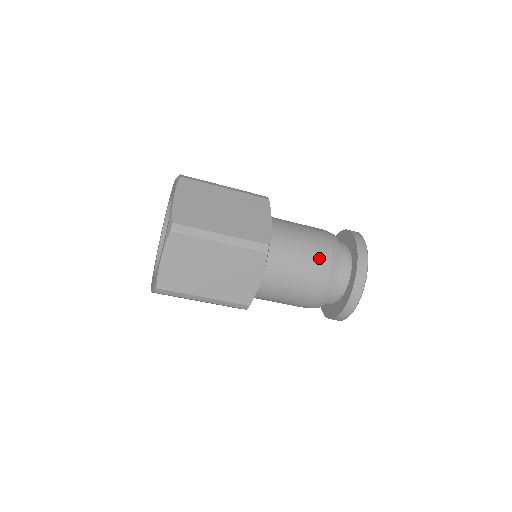
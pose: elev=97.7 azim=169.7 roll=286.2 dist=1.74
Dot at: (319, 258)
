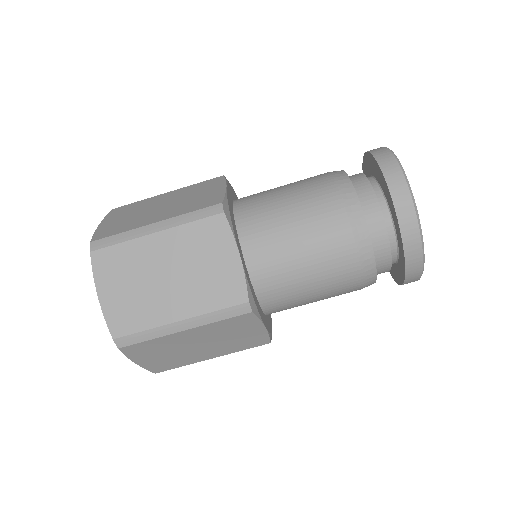
Dot at: (336, 257)
